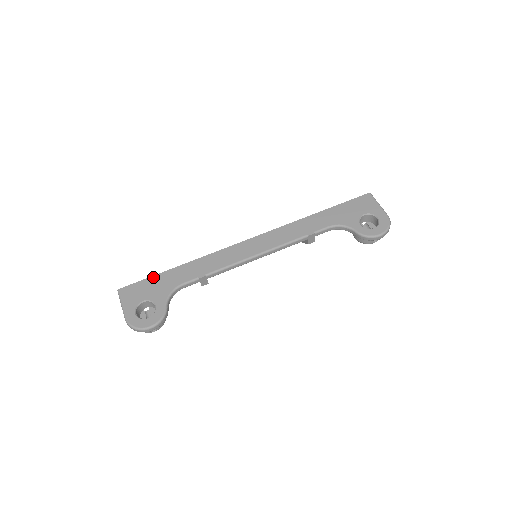
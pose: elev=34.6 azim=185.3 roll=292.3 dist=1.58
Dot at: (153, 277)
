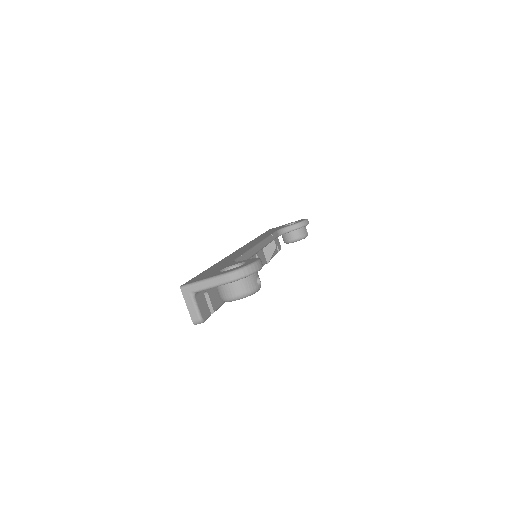
Dot at: (201, 273)
